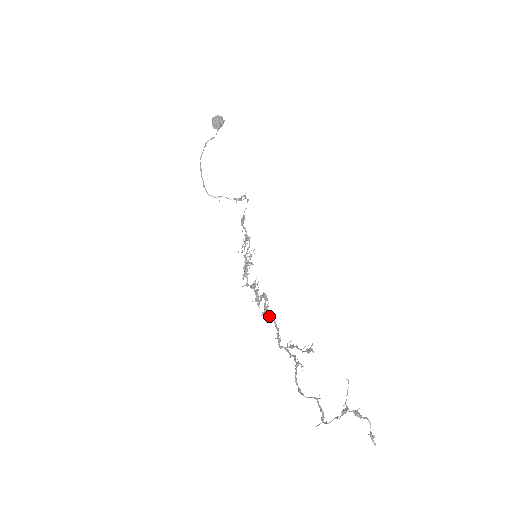
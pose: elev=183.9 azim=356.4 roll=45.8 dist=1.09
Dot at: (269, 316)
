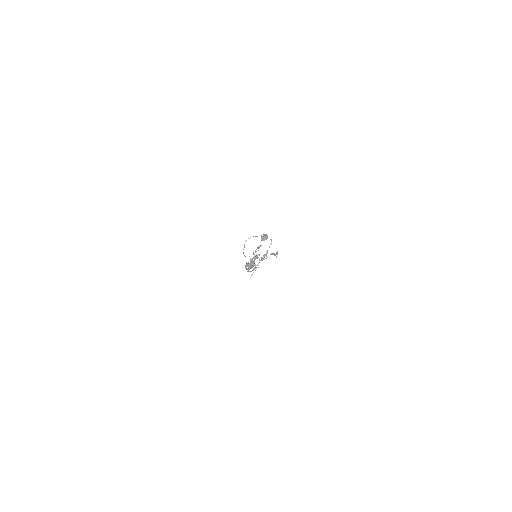
Dot at: occluded
